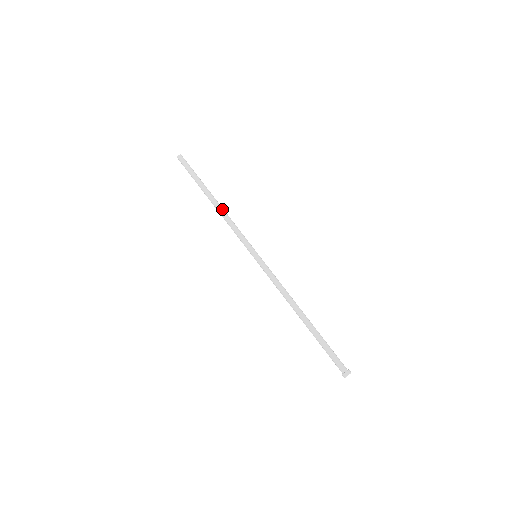
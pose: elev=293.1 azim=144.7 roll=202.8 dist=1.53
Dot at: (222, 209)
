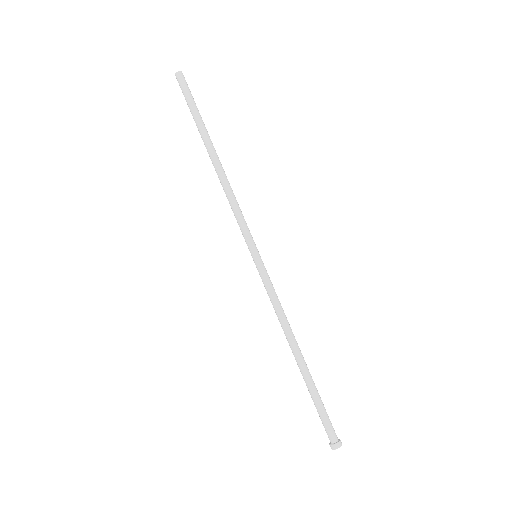
Dot at: (225, 174)
